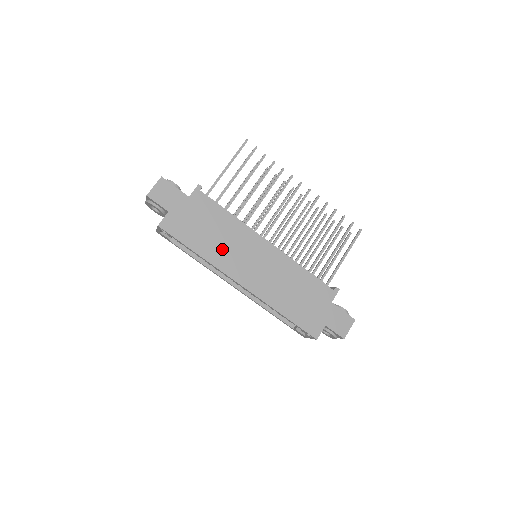
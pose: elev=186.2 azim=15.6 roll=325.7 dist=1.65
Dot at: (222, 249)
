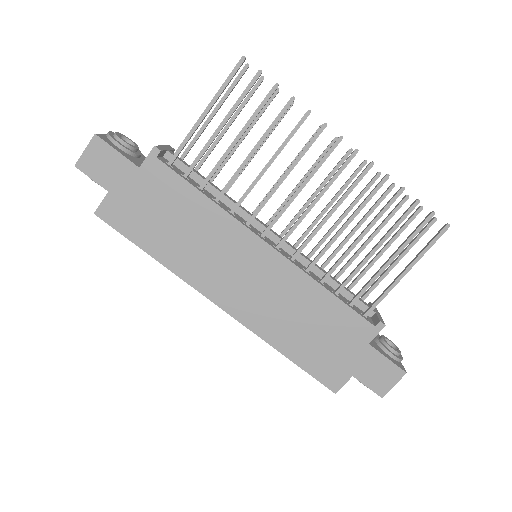
Dot at: (192, 252)
